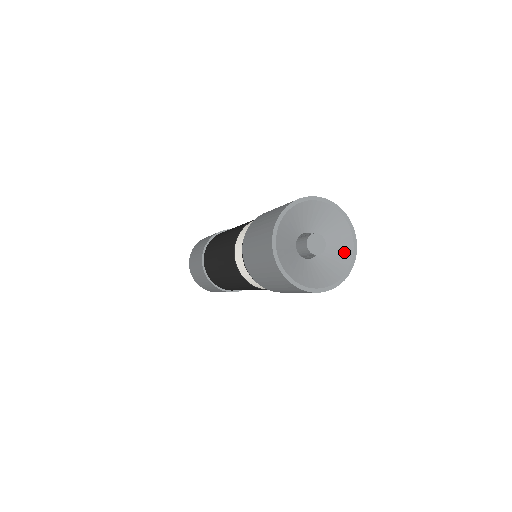
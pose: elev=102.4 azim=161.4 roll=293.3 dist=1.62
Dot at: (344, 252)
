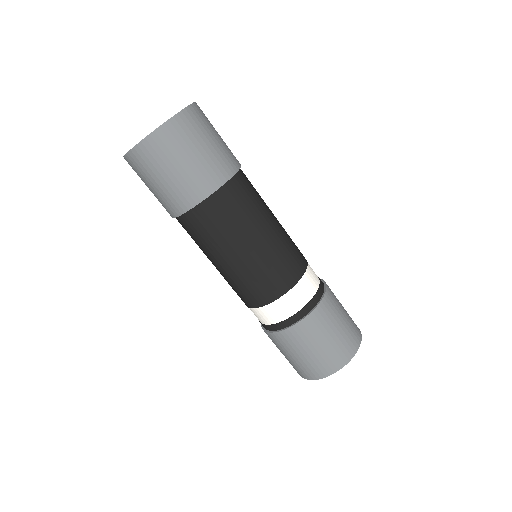
Dot at: occluded
